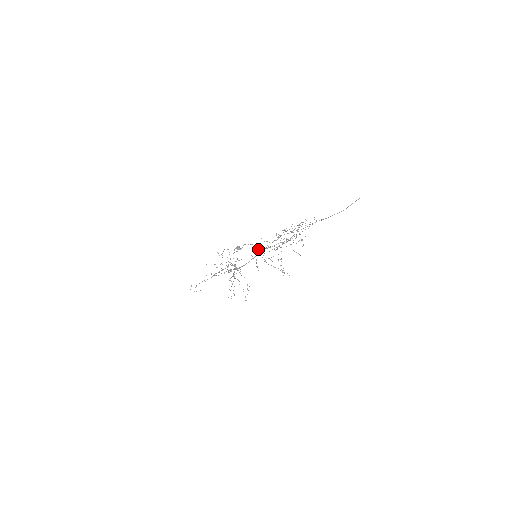
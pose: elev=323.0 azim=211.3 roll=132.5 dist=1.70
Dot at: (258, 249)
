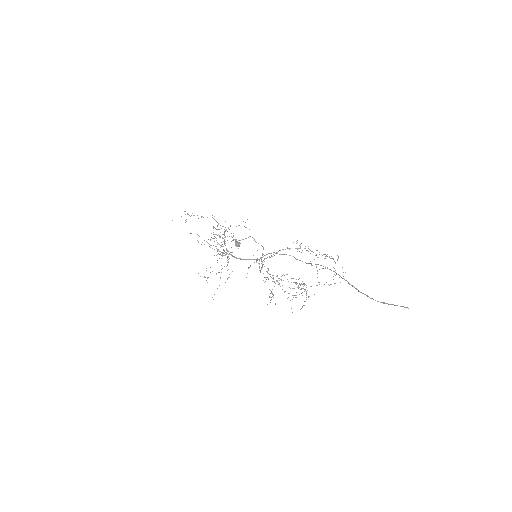
Dot at: occluded
